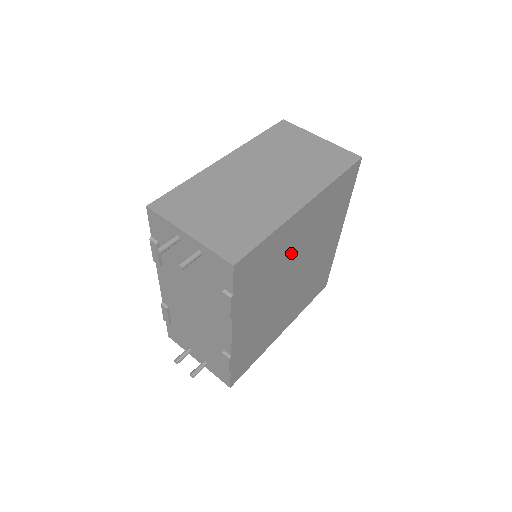
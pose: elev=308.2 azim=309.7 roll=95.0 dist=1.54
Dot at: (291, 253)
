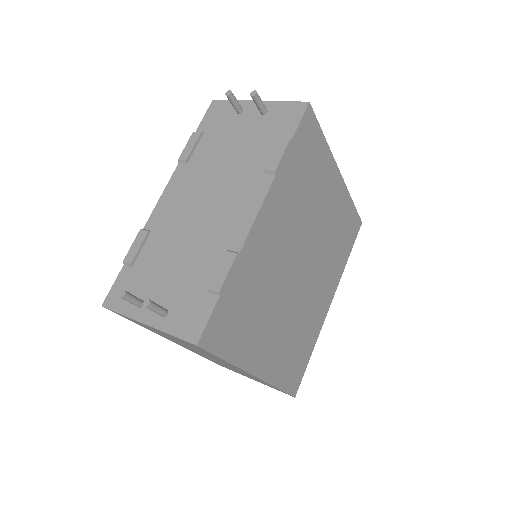
Dot at: (316, 215)
